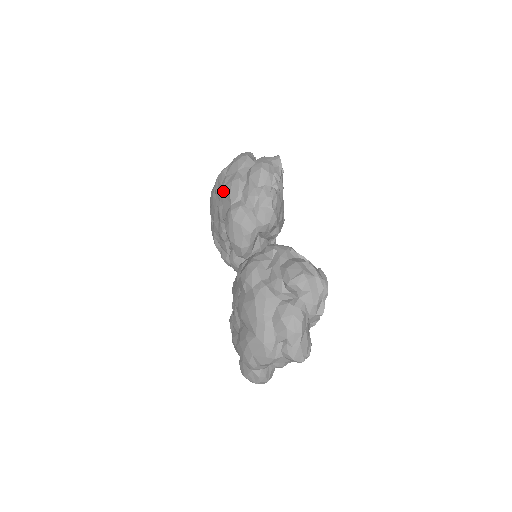
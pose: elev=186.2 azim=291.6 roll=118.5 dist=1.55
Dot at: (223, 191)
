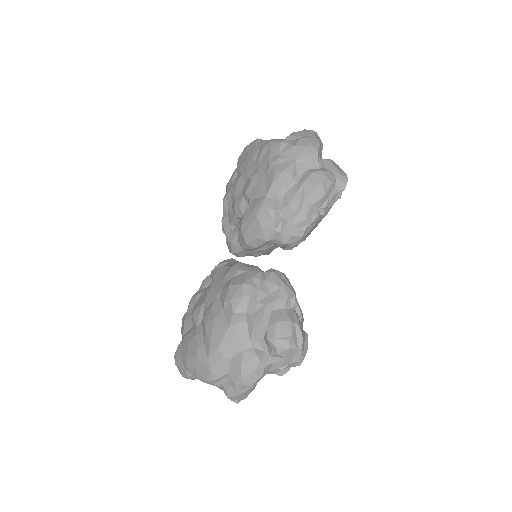
Dot at: (267, 169)
